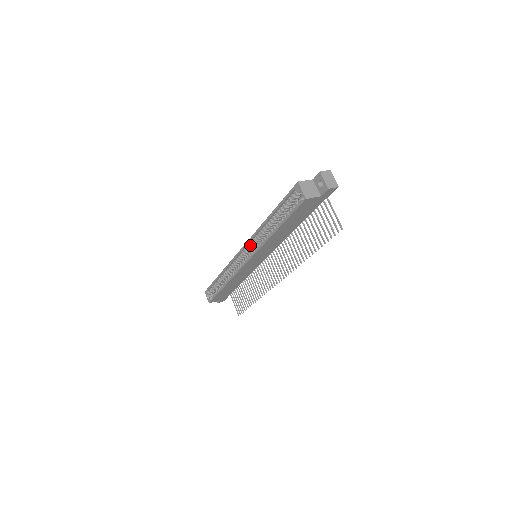
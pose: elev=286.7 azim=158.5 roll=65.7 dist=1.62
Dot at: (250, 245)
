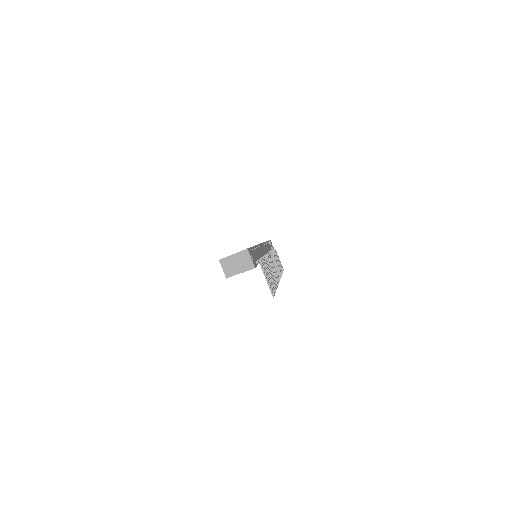
Dot at: occluded
